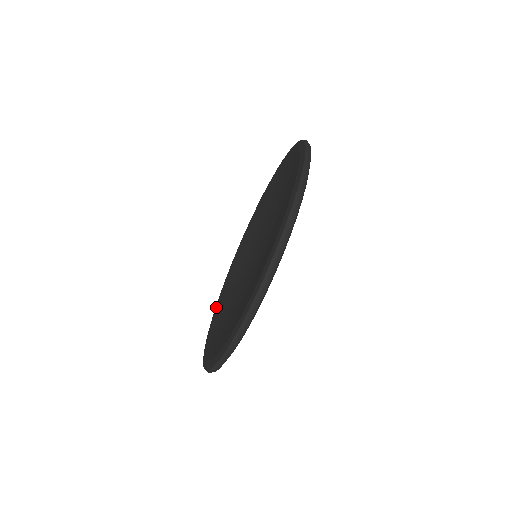
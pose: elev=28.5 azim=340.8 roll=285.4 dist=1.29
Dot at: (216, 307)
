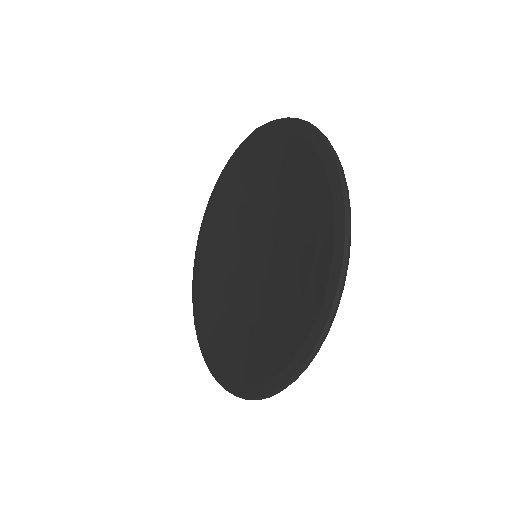
Dot at: (199, 251)
